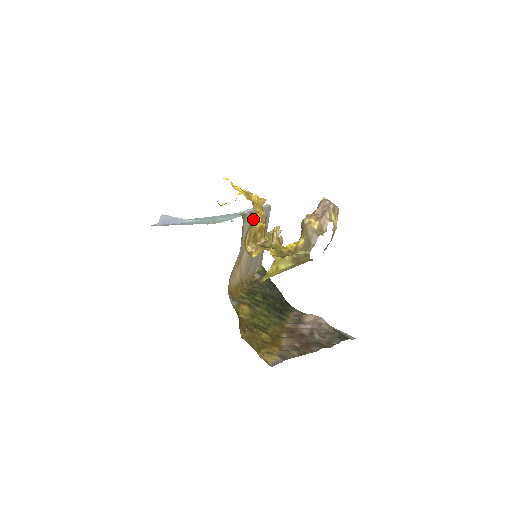
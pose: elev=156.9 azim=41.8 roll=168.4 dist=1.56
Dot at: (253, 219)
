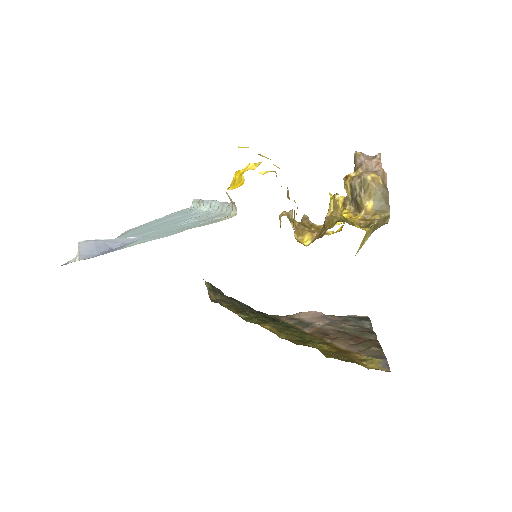
Dot at: occluded
